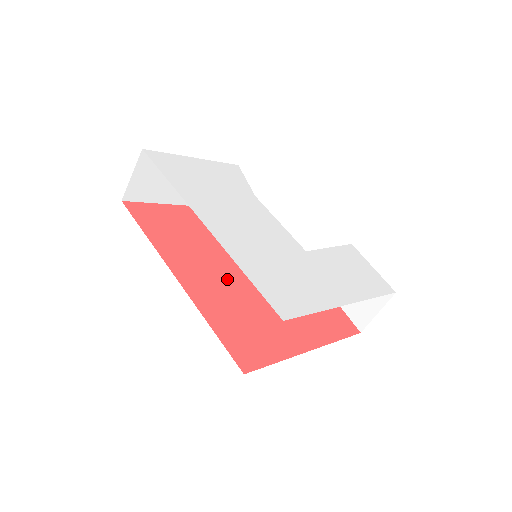
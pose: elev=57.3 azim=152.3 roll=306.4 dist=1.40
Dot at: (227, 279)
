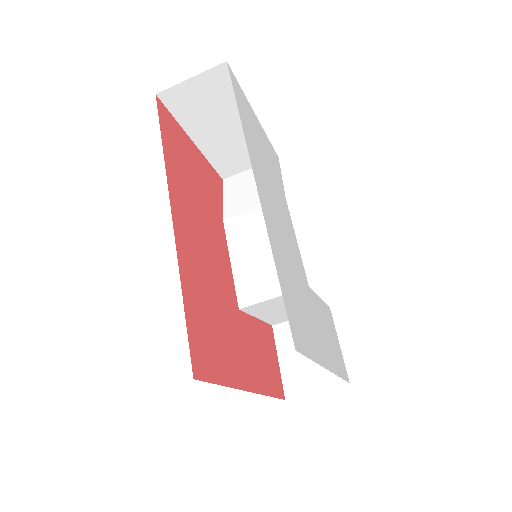
Dot at: (211, 258)
